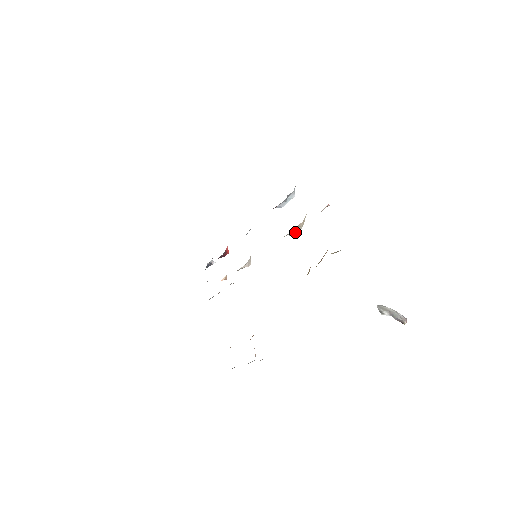
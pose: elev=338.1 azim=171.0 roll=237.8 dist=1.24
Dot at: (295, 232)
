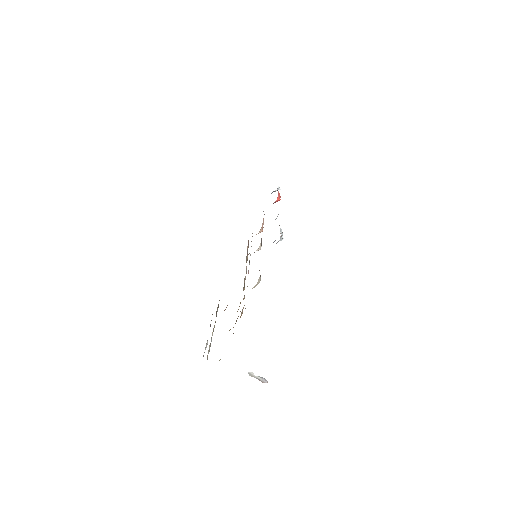
Dot at: occluded
